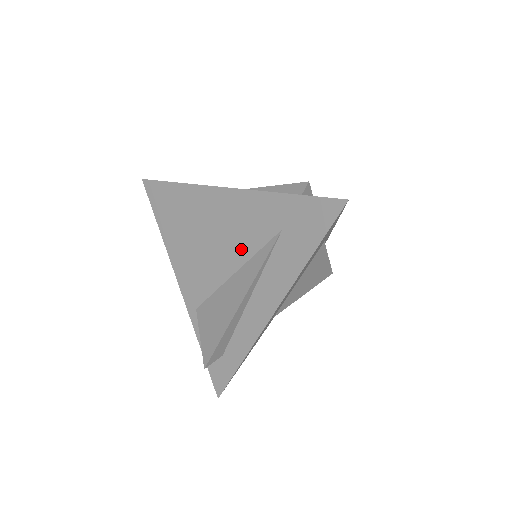
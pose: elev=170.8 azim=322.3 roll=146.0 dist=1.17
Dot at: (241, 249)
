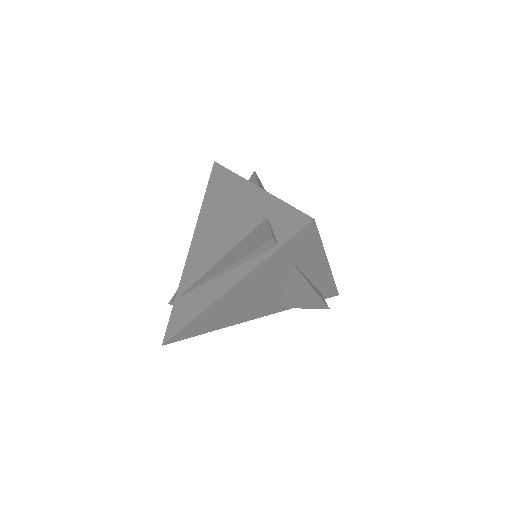
Dot at: (275, 283)
